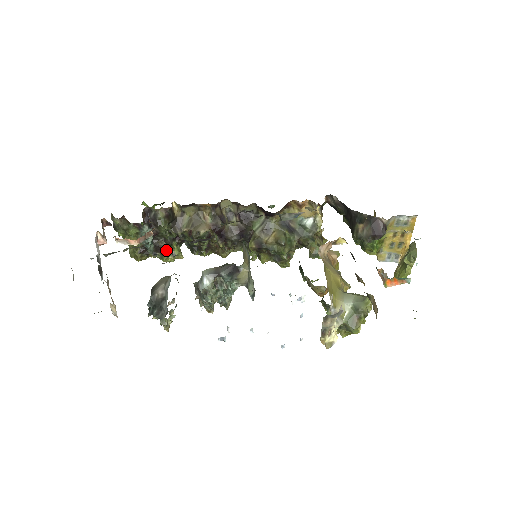
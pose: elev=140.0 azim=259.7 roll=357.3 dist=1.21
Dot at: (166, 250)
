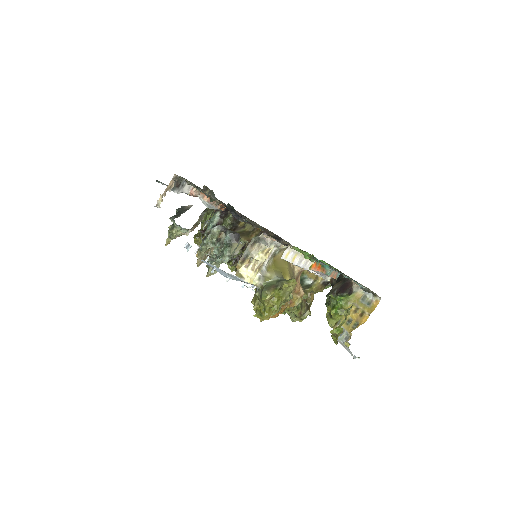
Dot at: occluded
